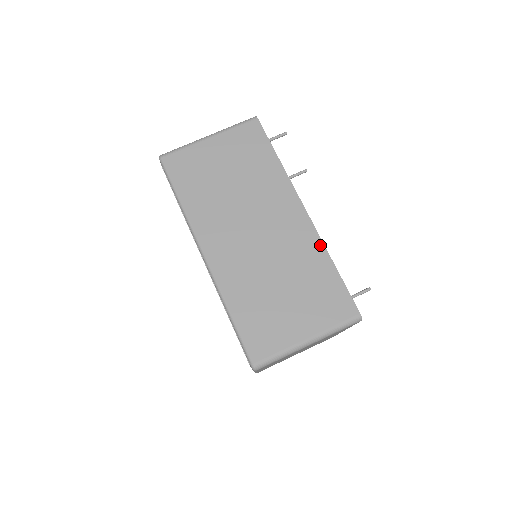
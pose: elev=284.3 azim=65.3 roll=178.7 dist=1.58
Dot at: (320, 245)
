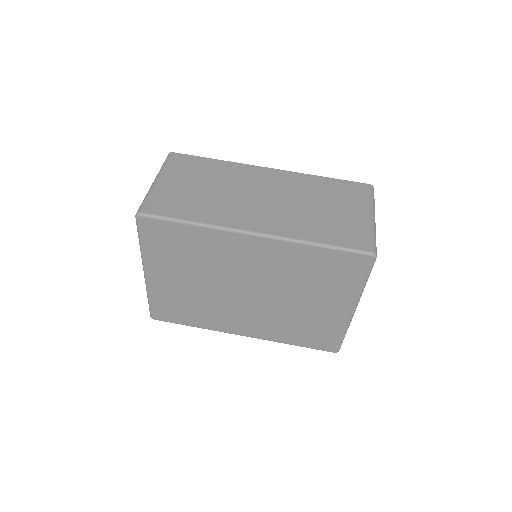
Dot at: (304, 175)
